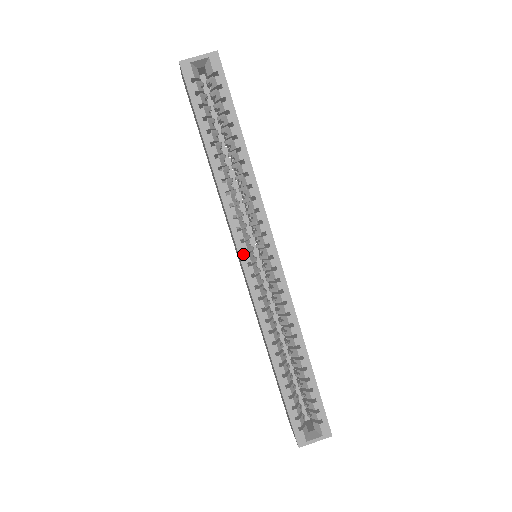
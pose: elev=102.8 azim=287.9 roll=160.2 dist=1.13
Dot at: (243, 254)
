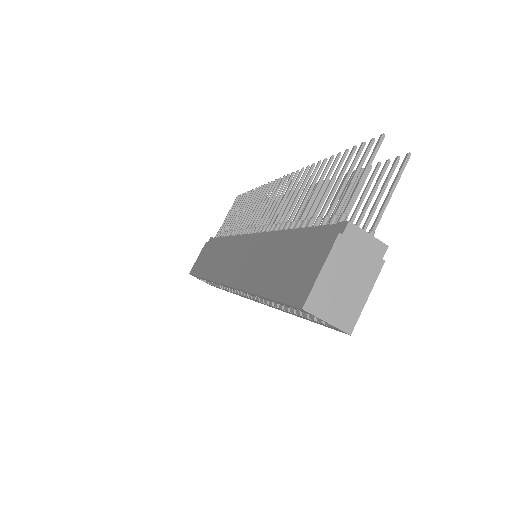
Dot at: (228, 287)
